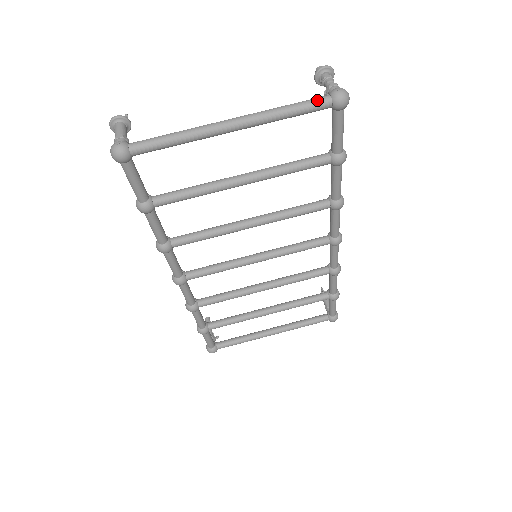
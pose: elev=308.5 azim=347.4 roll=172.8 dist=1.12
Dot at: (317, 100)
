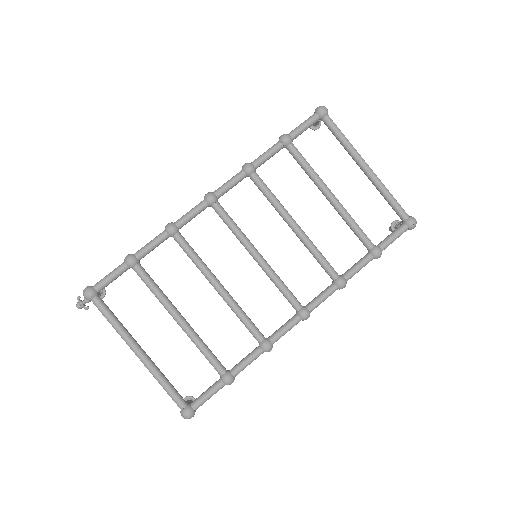
Dot at: occluded
